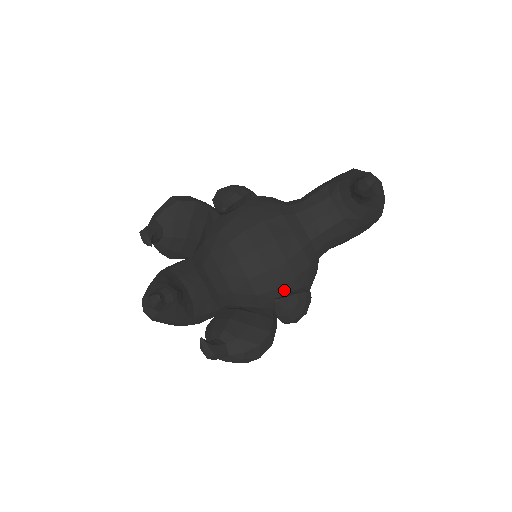
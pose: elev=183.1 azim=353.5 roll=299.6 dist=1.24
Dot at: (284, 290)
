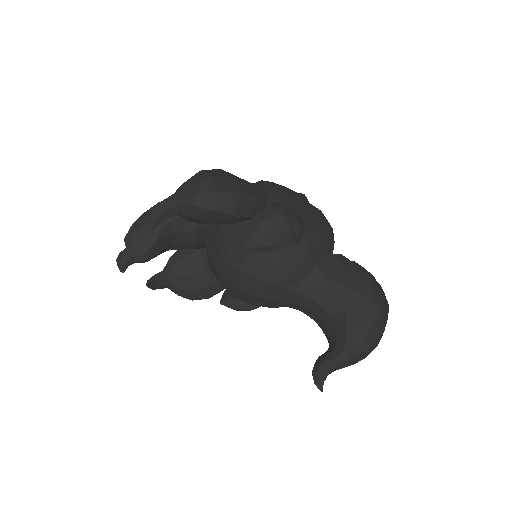
Dot at: occluded
